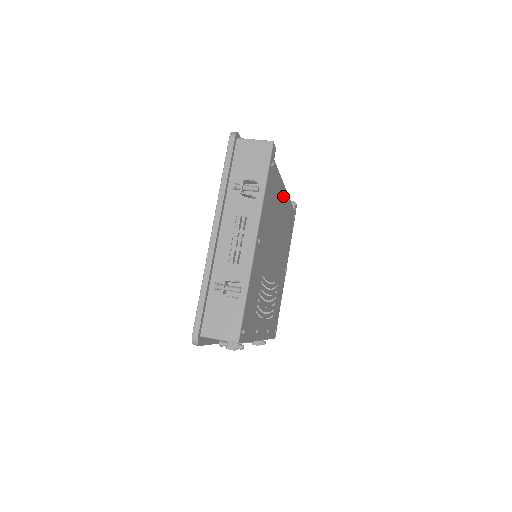
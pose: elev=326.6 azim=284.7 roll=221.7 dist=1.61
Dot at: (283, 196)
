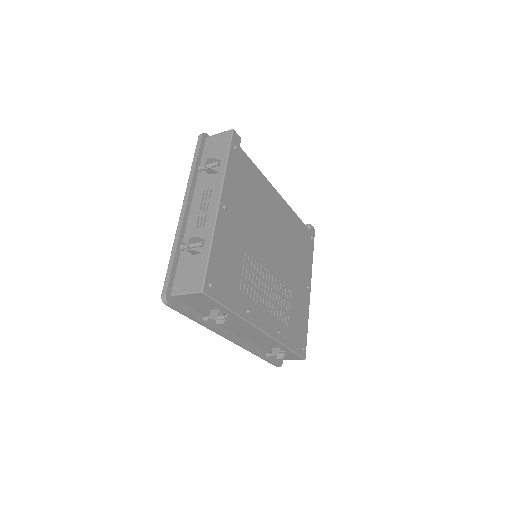
Dot at: (274, 197)
